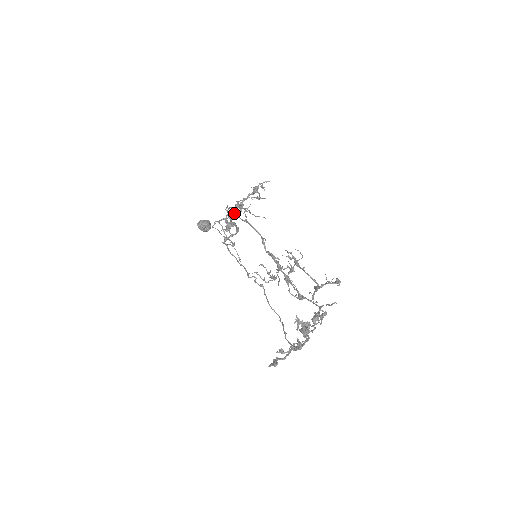
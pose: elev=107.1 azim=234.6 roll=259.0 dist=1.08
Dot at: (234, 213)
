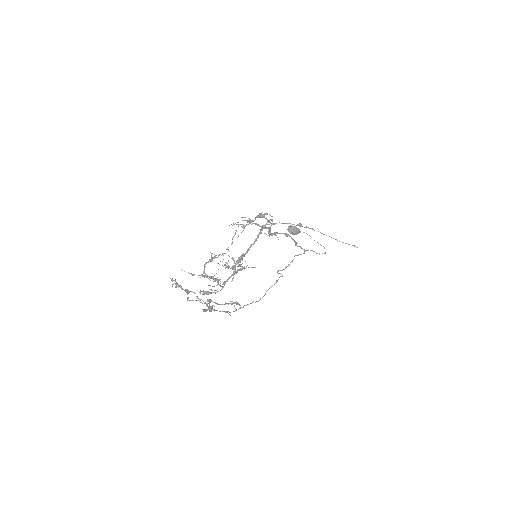
Dot at: (259, 225)
